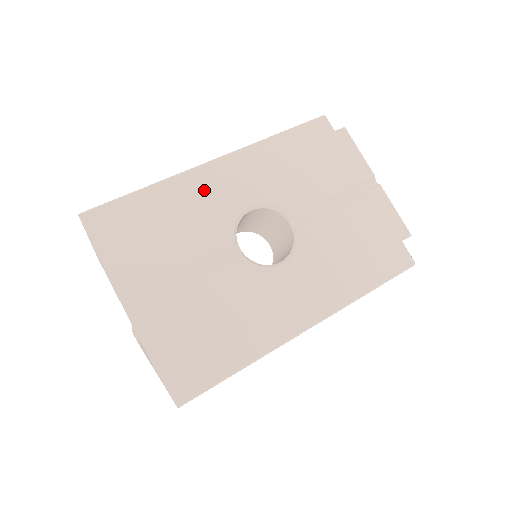
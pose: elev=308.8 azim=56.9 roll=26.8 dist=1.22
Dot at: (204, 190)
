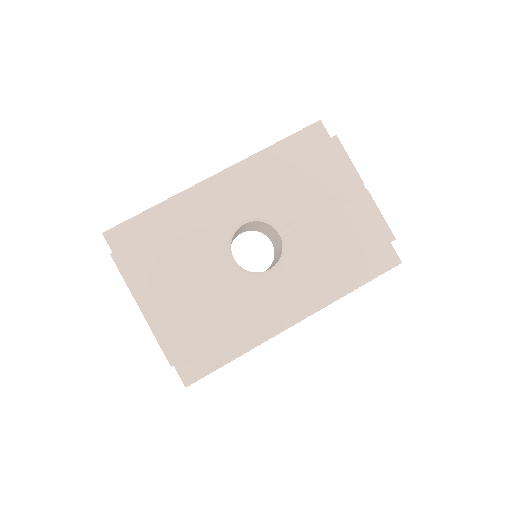
Dot at: (203, 209)
